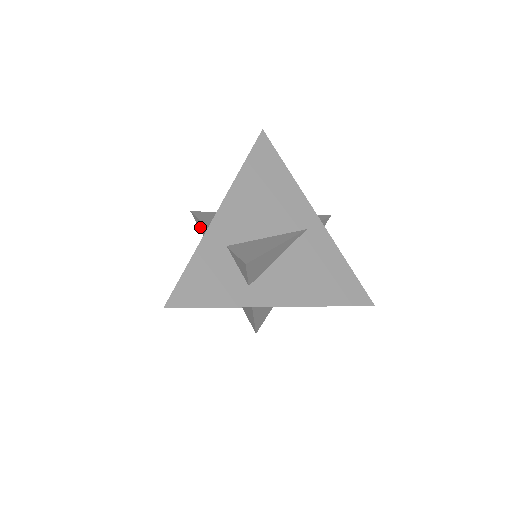
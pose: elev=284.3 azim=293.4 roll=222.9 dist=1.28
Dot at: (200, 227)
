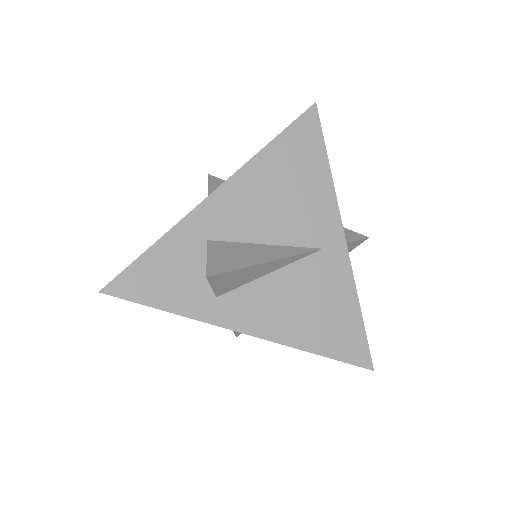
Dot at: occluded
